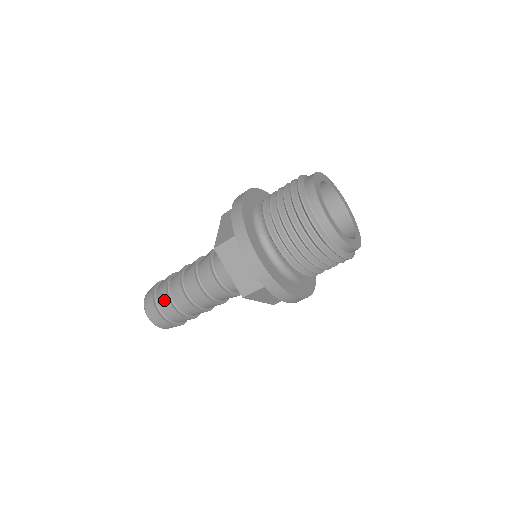
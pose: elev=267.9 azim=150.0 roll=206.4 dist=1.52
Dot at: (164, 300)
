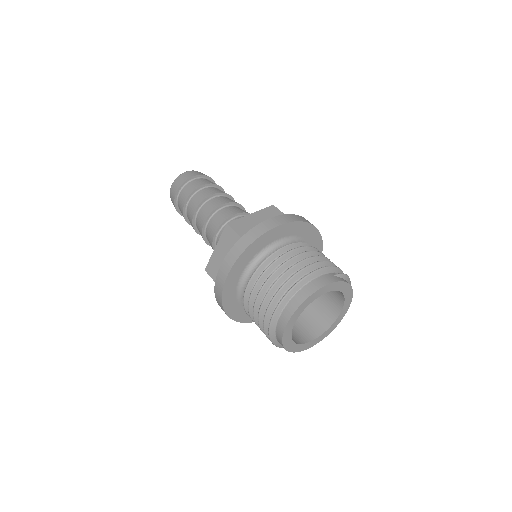
Dot at: occluded
